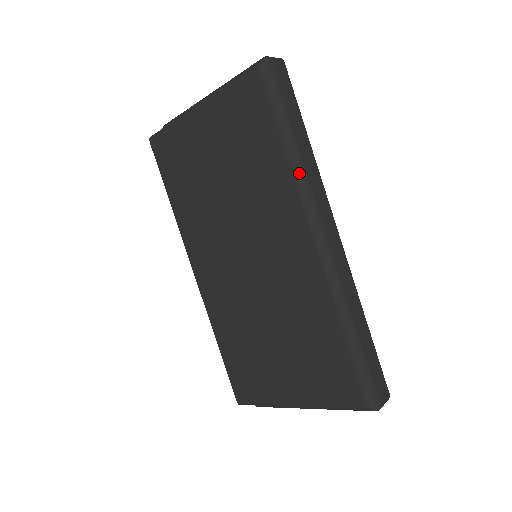
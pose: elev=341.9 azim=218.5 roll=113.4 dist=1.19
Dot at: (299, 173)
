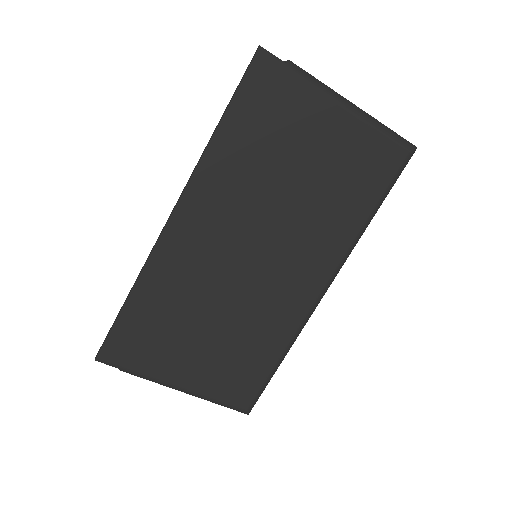
Dot at: occluded
